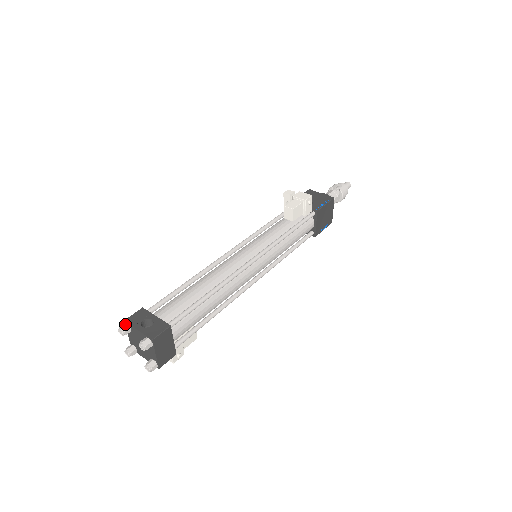
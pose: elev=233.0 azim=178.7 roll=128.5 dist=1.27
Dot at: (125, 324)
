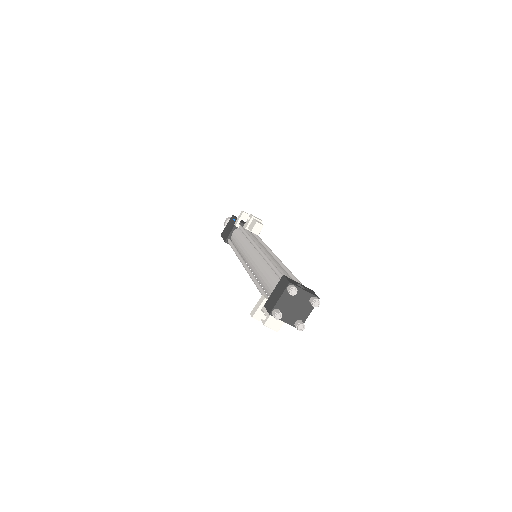
Dot at: (294, 285)
